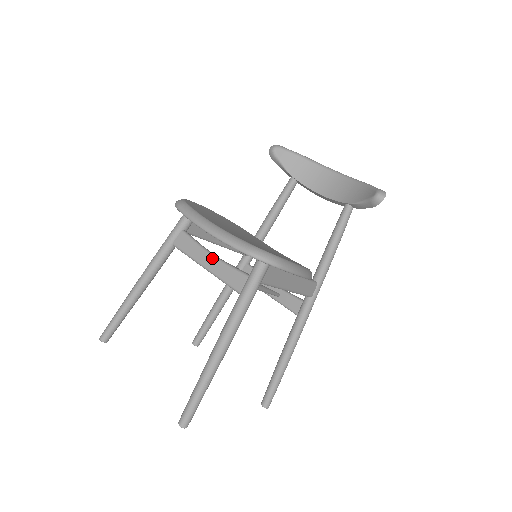
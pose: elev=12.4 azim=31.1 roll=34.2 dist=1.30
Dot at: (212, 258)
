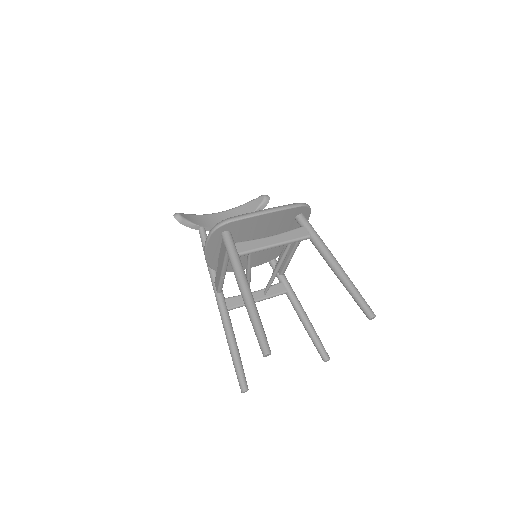
Dot at: (274, 236)
